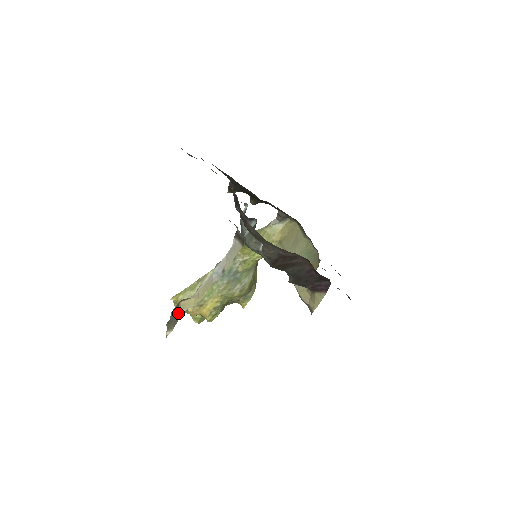
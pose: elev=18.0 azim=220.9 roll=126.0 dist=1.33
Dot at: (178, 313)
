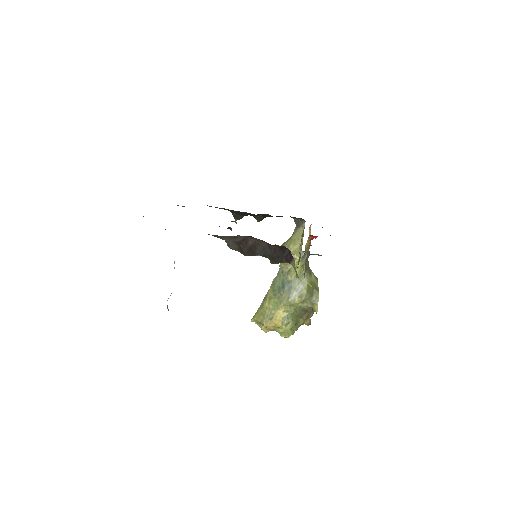
Dot at: occluded
